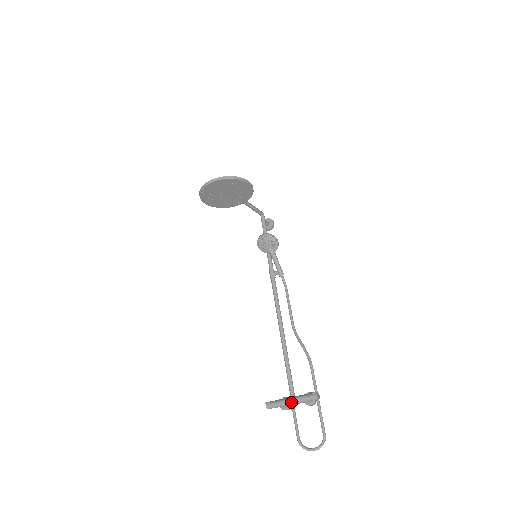
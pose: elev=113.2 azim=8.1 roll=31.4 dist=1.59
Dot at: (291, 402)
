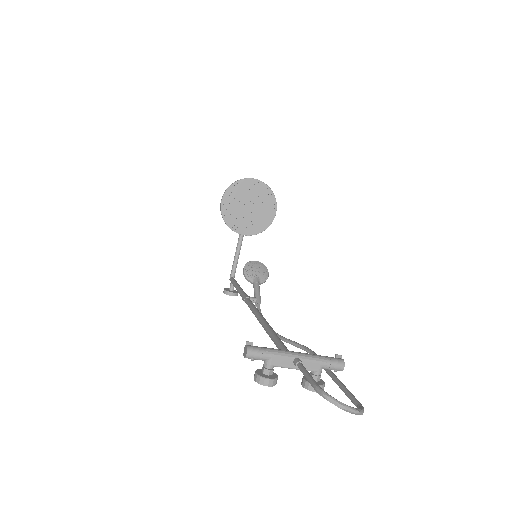
Dot at: (298, 353)
